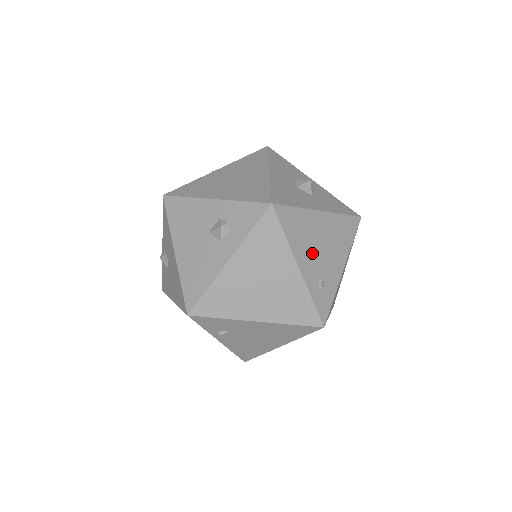
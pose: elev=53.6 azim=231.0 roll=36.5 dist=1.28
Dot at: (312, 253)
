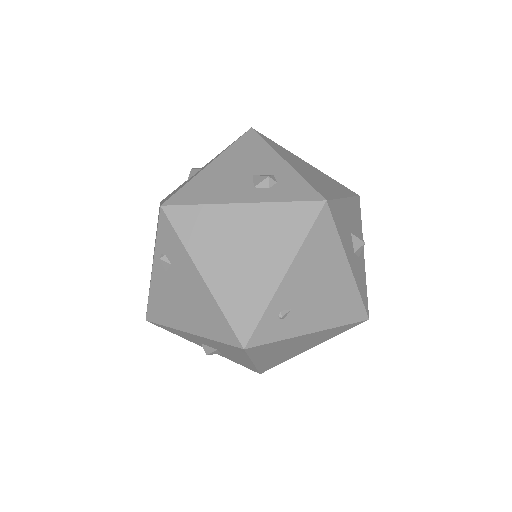
Dot at: (307, 282)
